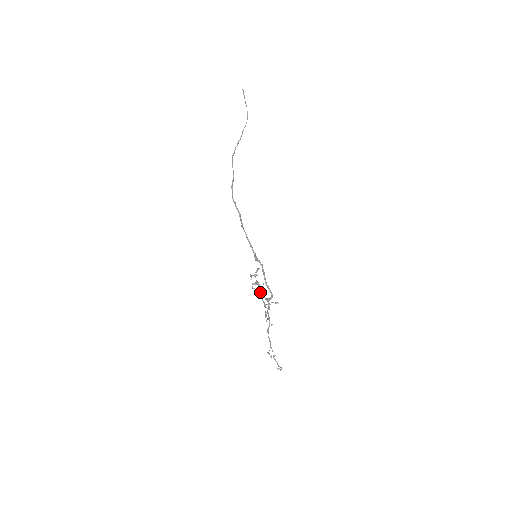
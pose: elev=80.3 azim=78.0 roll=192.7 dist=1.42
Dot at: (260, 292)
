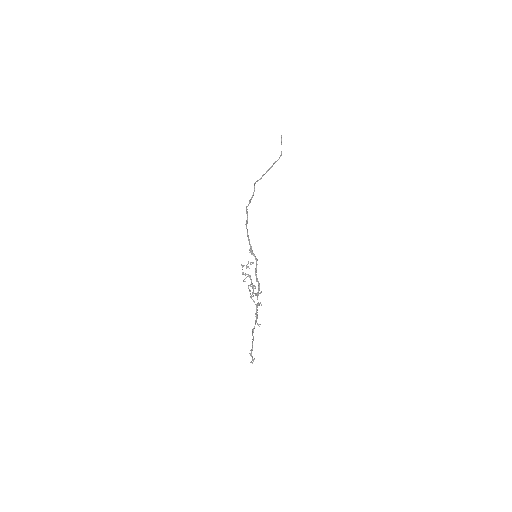
Dot at: (250, 285)
